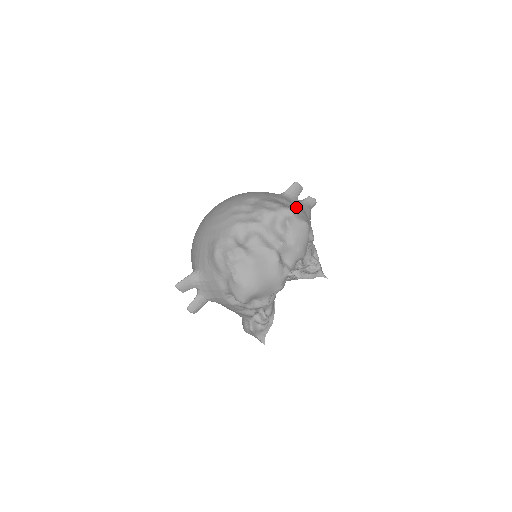
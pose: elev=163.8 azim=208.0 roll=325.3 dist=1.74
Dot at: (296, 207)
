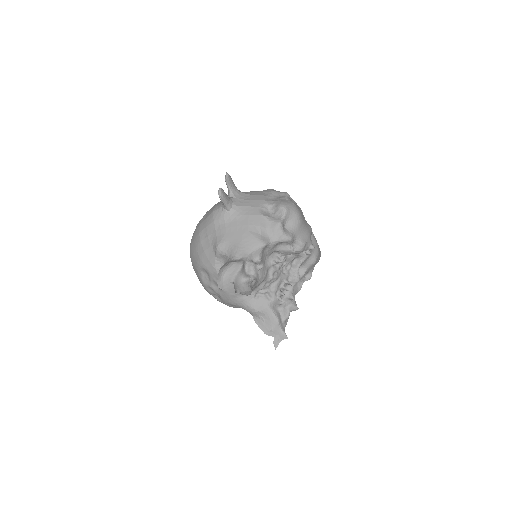
Dot at: occluded
